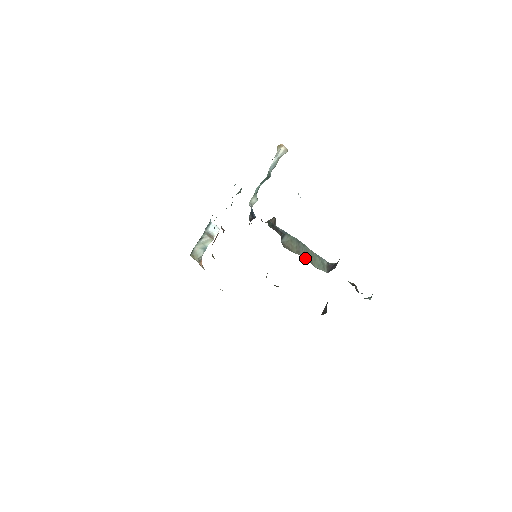
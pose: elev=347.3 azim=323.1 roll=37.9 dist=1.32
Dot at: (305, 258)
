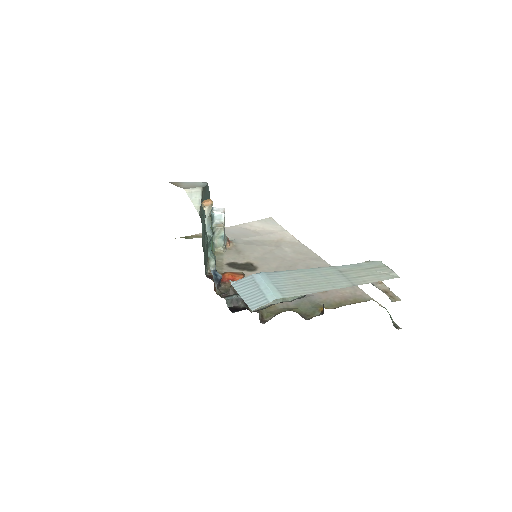
Dot at: (275, 303)
